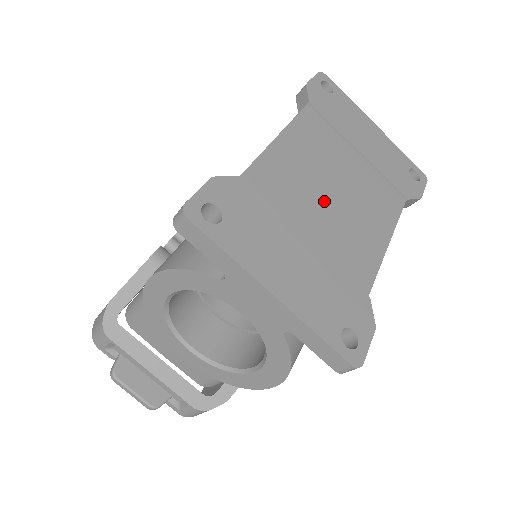
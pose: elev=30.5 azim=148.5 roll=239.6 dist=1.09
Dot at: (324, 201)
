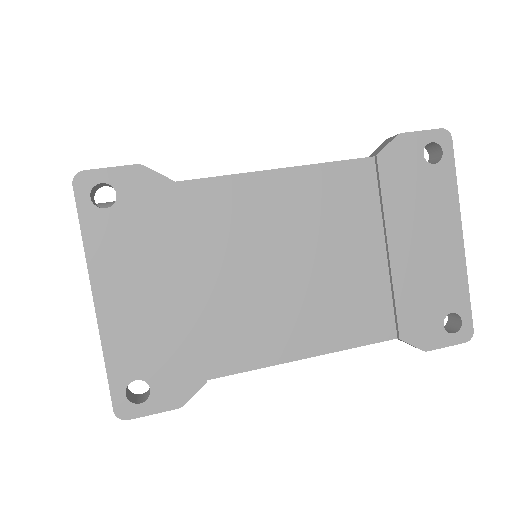
Dot at: (265, 265)
